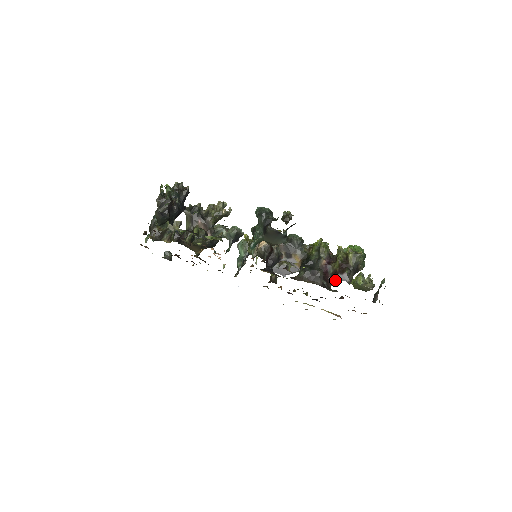
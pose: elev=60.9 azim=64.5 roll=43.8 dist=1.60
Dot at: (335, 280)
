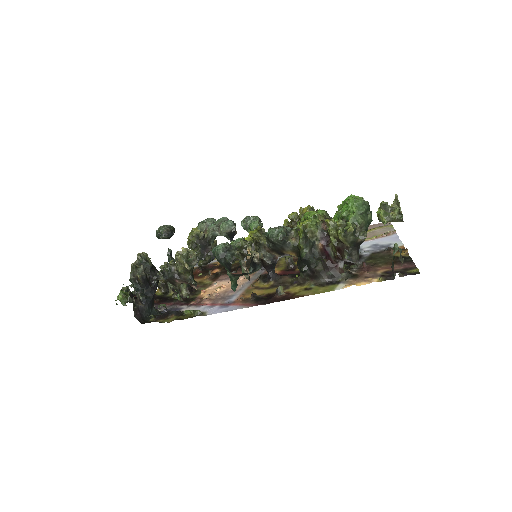
Dot at: (341, 262)
